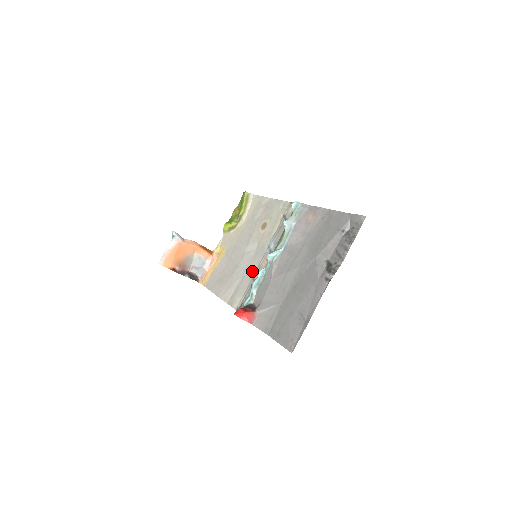
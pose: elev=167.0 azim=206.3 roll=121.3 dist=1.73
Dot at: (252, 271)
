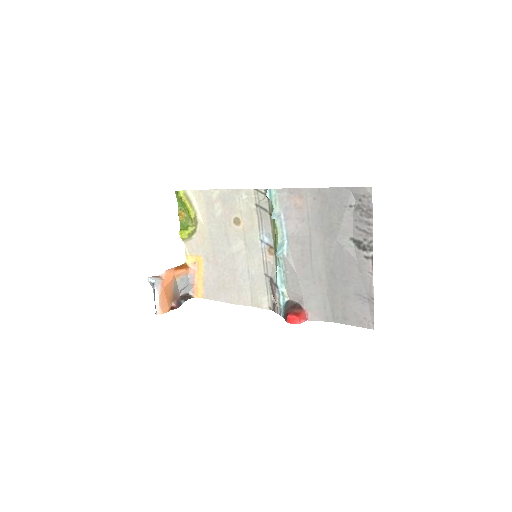
Dot at: (259, 269)
